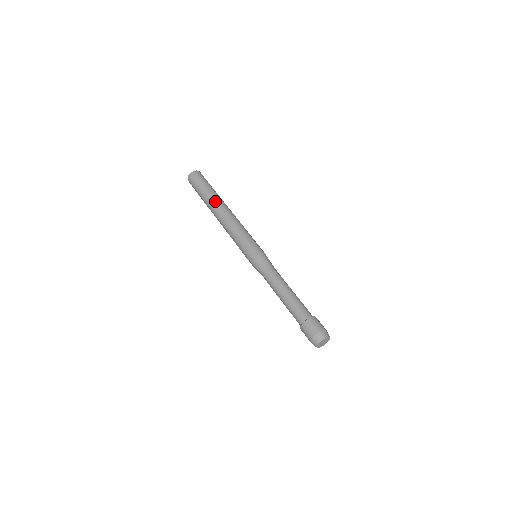
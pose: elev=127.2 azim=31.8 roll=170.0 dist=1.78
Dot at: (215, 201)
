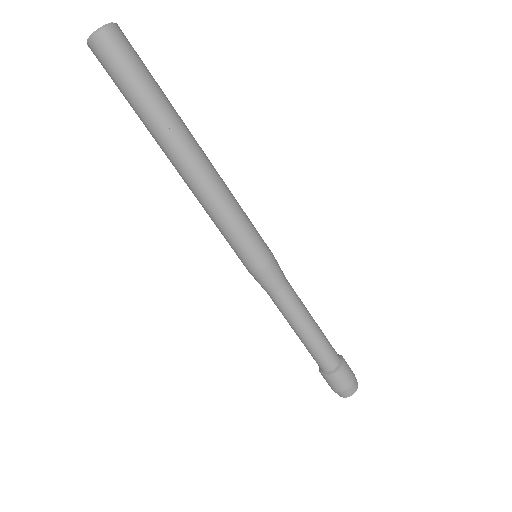
Dot at: (170, 135)
